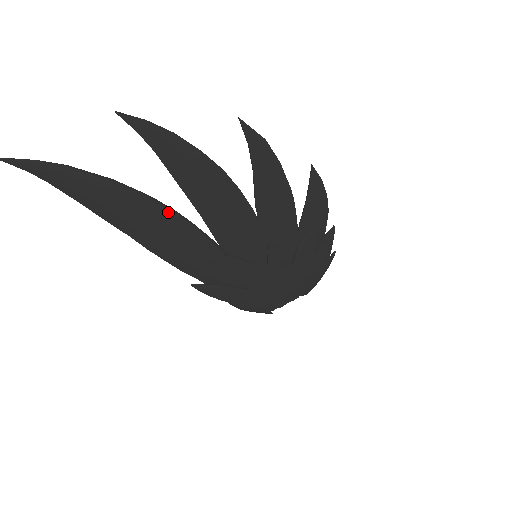
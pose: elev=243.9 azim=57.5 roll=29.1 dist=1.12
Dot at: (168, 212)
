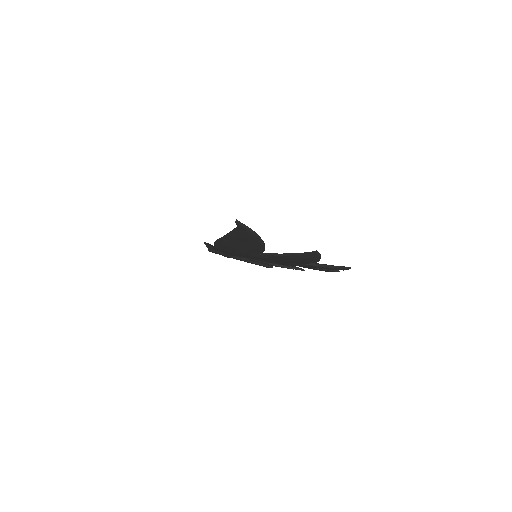
Dot at: (260, 251)
